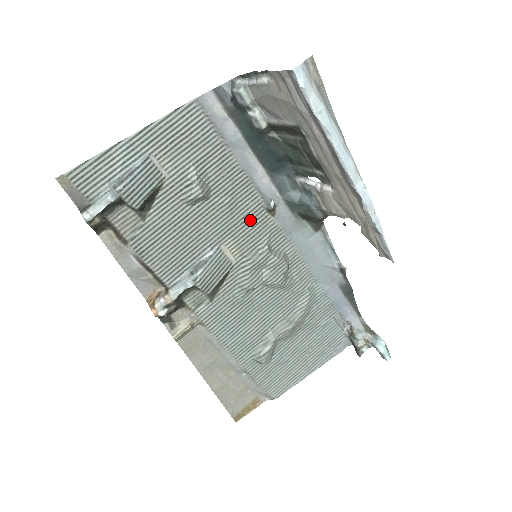
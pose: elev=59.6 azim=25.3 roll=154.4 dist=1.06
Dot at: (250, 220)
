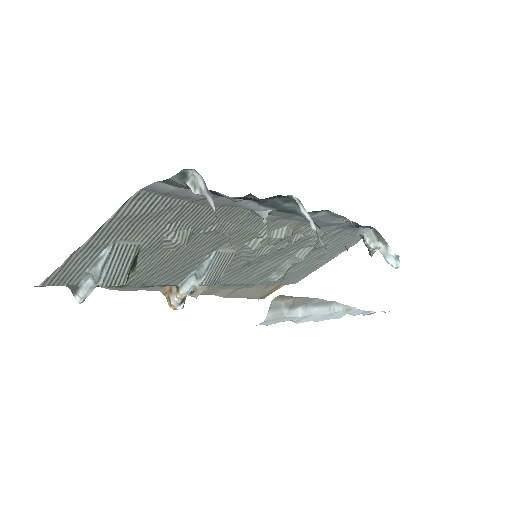
Dot at: (243, 226)
